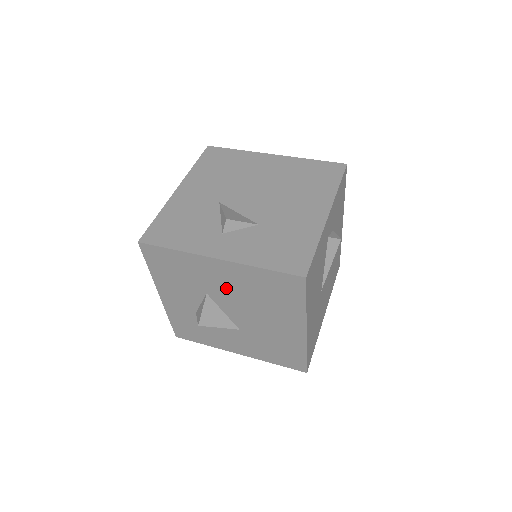
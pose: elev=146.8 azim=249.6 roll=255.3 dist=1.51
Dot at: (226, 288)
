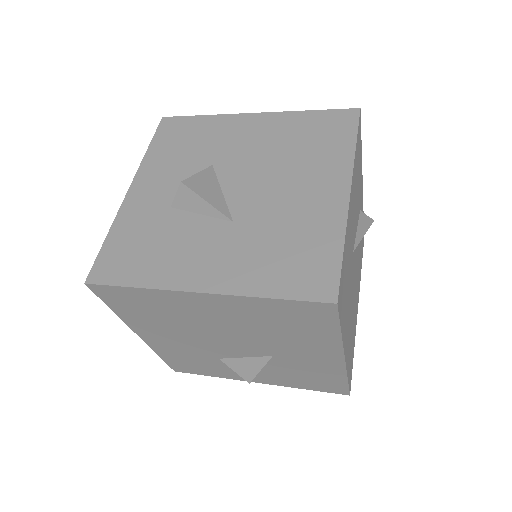
Dot at: (247, 149)
